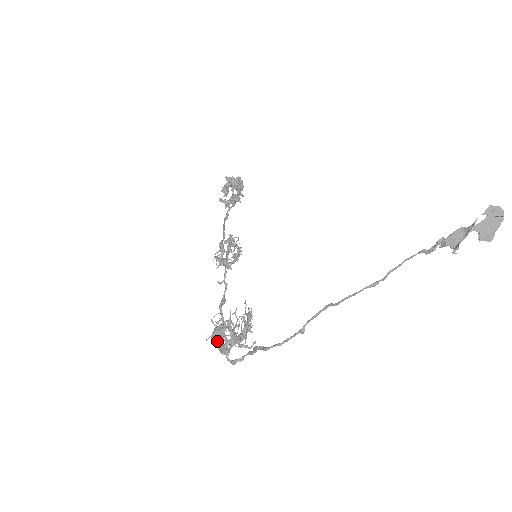
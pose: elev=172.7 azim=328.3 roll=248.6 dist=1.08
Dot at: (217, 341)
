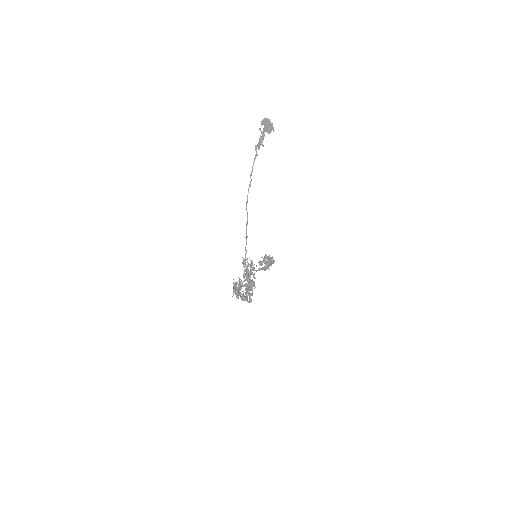
Dot at: (236, 293)
